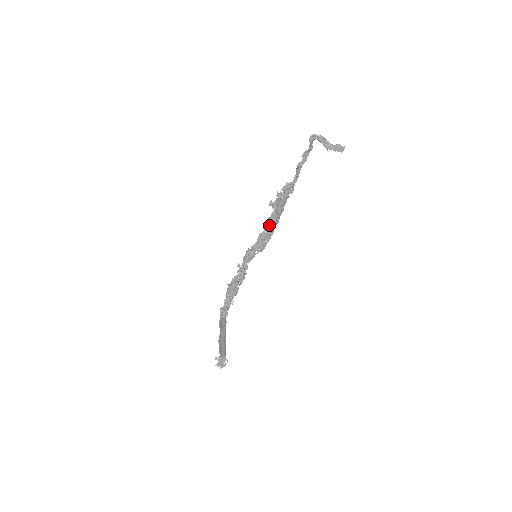
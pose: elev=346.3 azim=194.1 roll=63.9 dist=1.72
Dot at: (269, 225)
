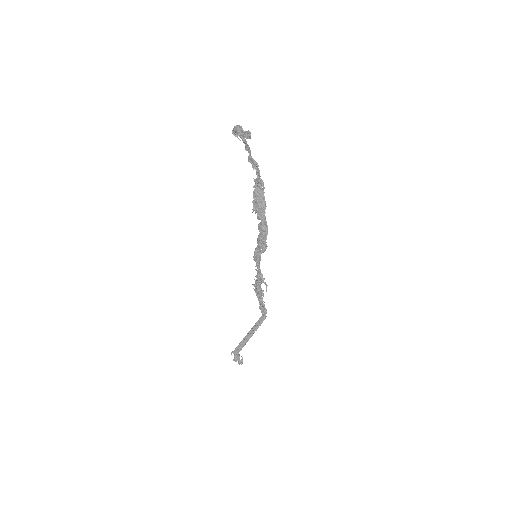
Dot at: (259, 224)
